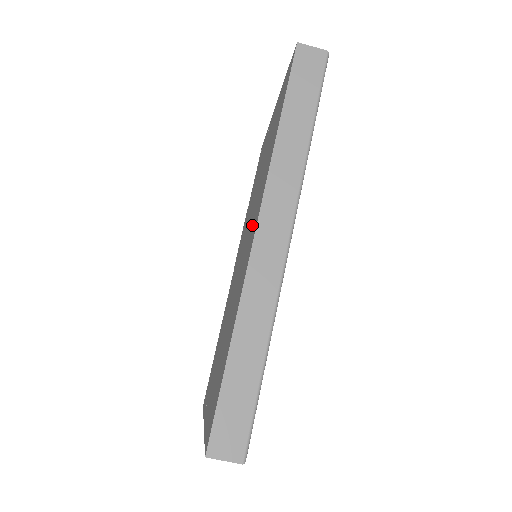
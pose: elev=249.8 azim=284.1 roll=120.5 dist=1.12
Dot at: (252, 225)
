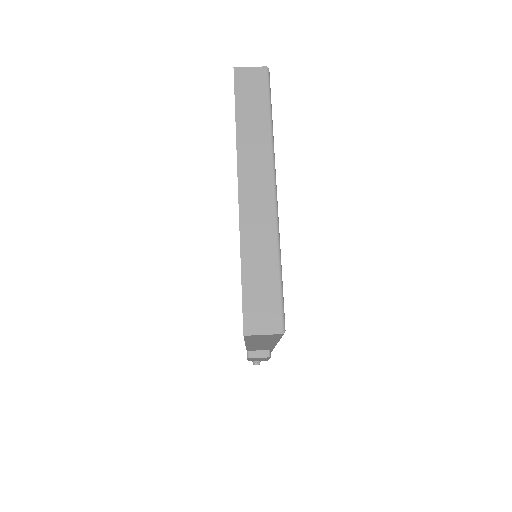
Dot at: occluded
